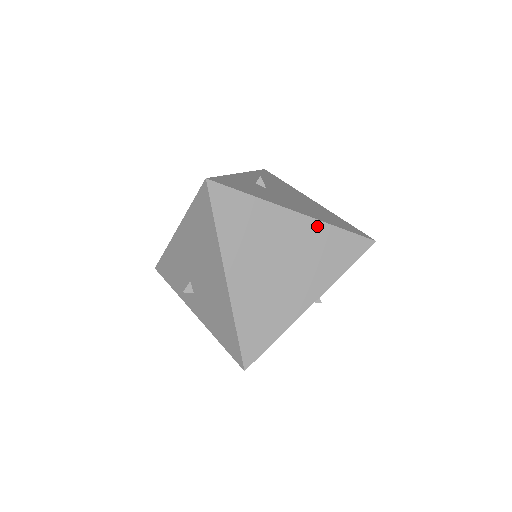
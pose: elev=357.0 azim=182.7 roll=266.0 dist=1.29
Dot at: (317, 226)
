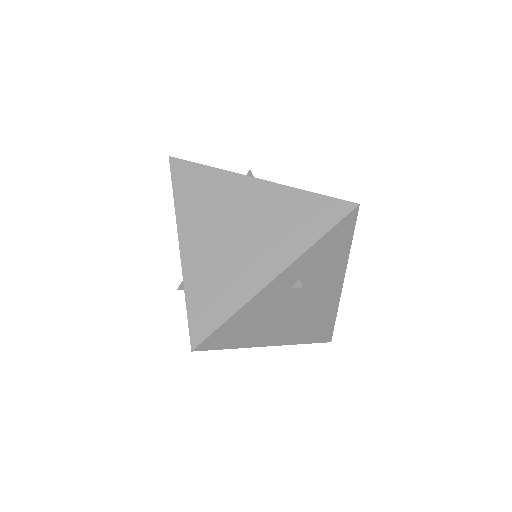
Dot at: (281, 191)
